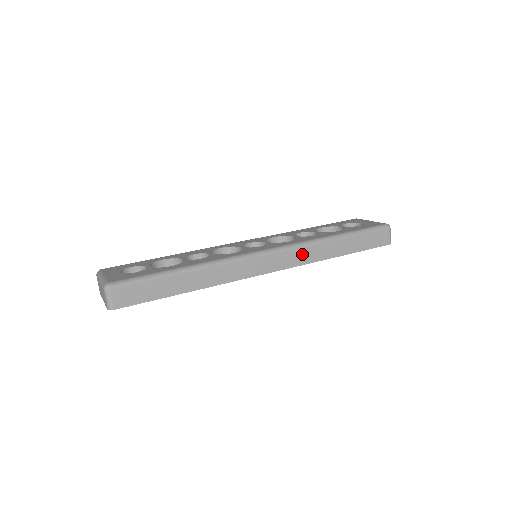
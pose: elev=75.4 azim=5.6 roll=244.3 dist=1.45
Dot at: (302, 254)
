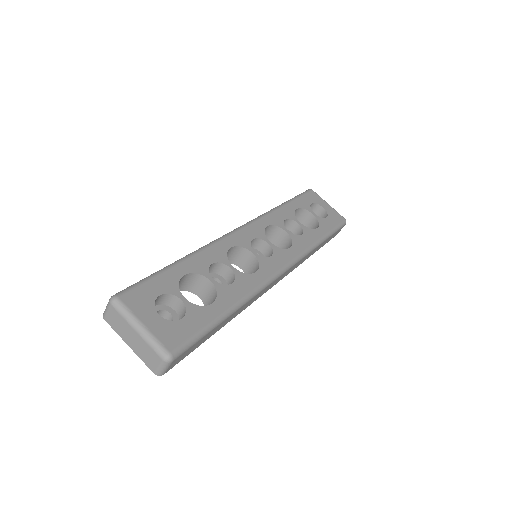
Dot at: (298, 263)
